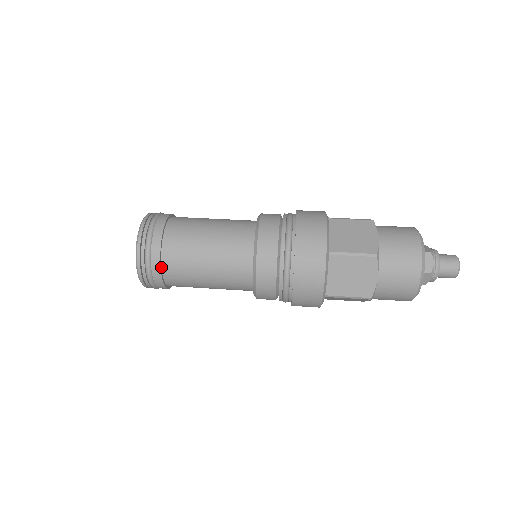
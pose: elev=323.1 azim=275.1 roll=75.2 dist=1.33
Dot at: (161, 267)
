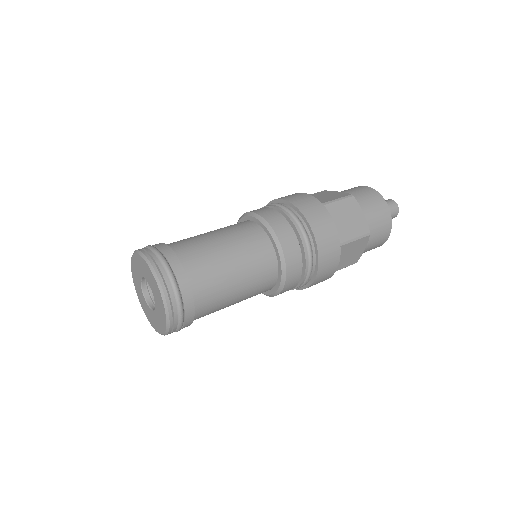
Dot at: (186, 278)
